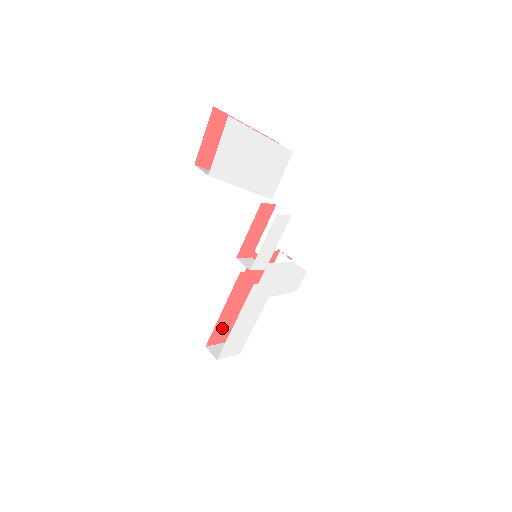
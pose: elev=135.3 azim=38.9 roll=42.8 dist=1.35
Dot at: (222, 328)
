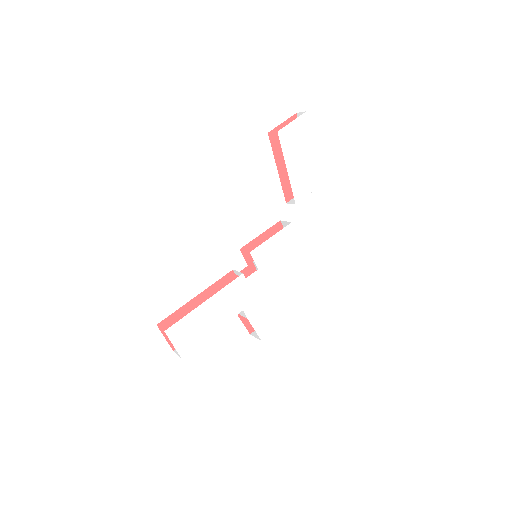
Dot at: occluded
